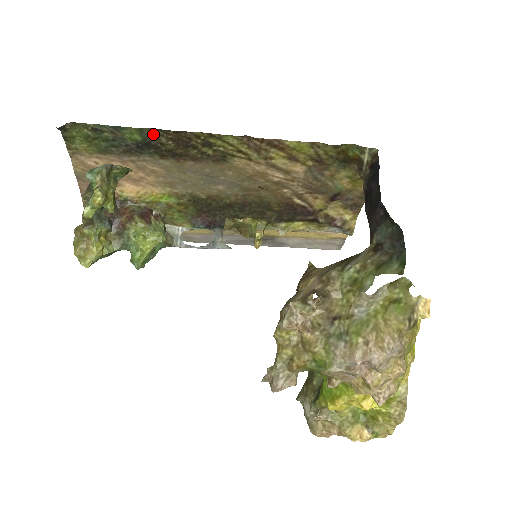
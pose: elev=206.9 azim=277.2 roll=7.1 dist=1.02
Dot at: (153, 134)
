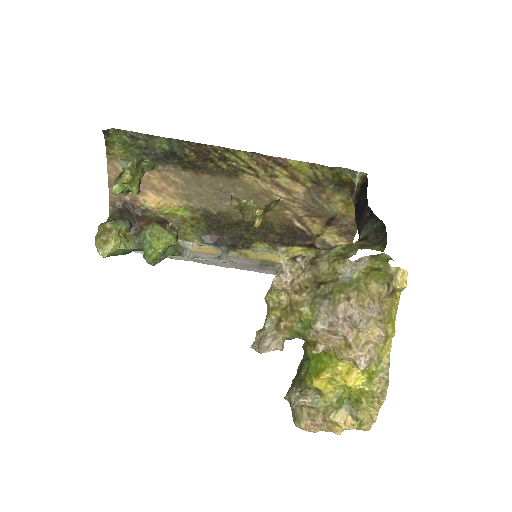
Dot at: (179, 145)
